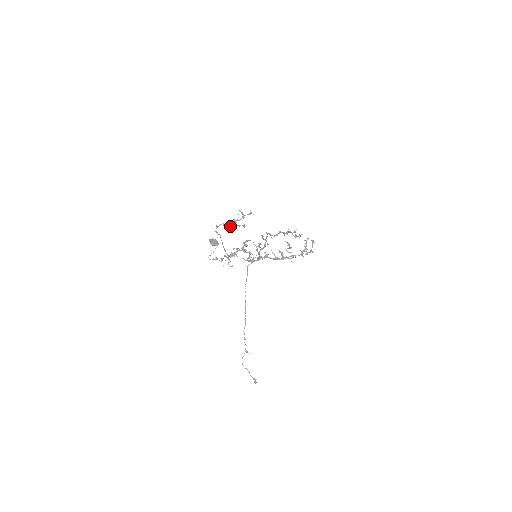
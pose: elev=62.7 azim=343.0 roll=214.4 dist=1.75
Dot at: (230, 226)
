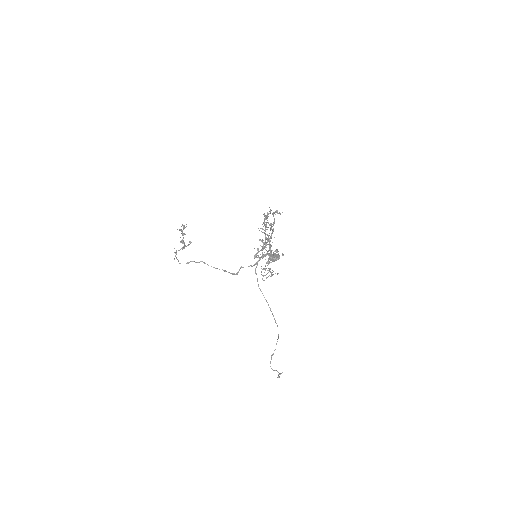
Dot at: occluded
